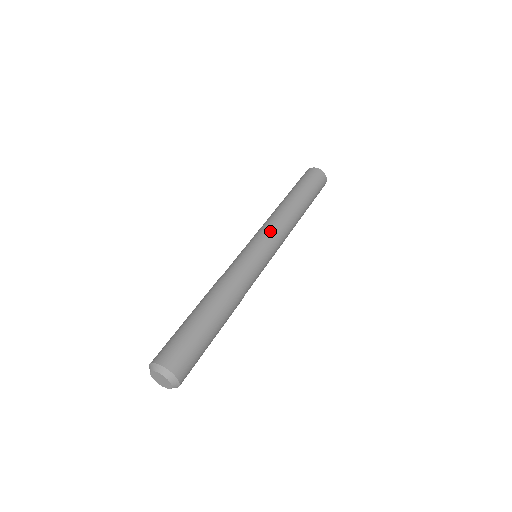
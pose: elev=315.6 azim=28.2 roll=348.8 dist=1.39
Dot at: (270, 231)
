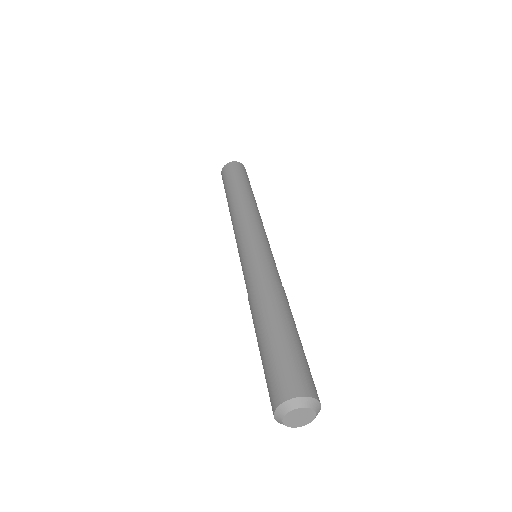
Dot at: (254, 225)
